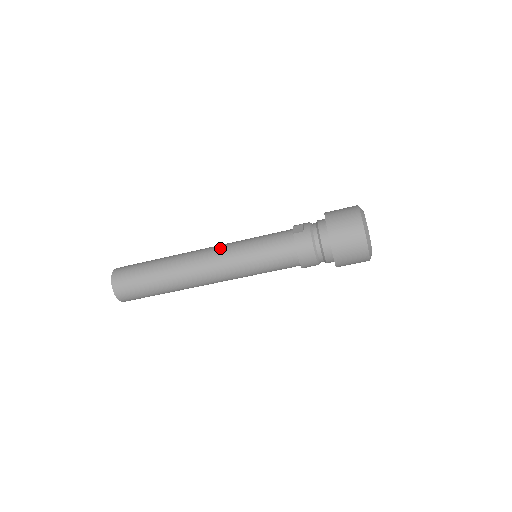
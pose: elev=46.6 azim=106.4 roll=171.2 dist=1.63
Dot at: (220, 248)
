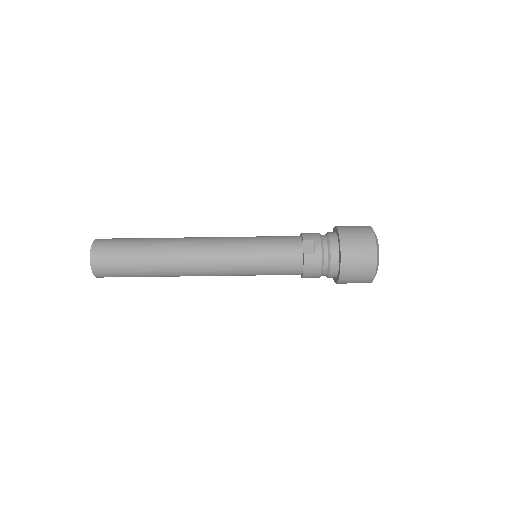
Dot at: (221, 250)
